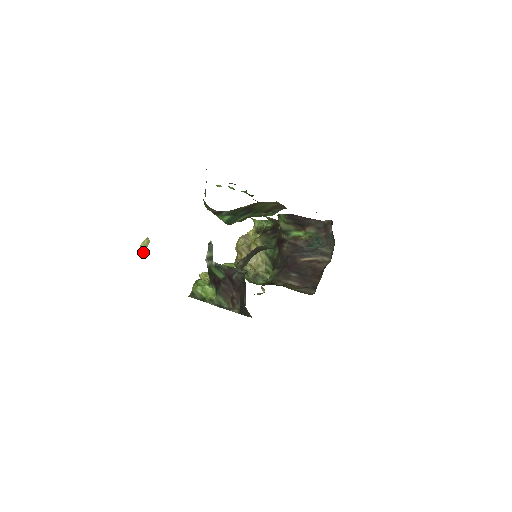
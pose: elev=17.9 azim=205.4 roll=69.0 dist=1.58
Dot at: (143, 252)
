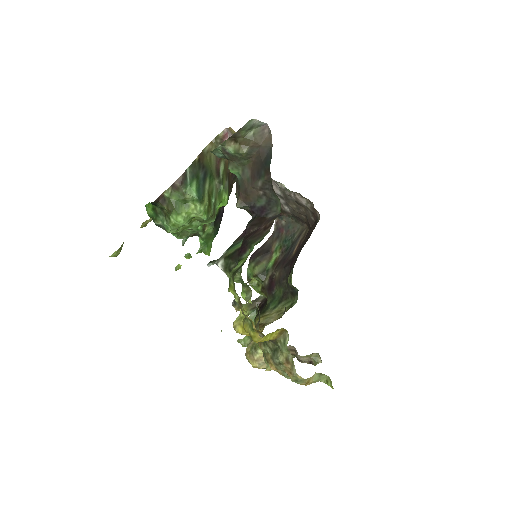
Dot at: (147, 222)
